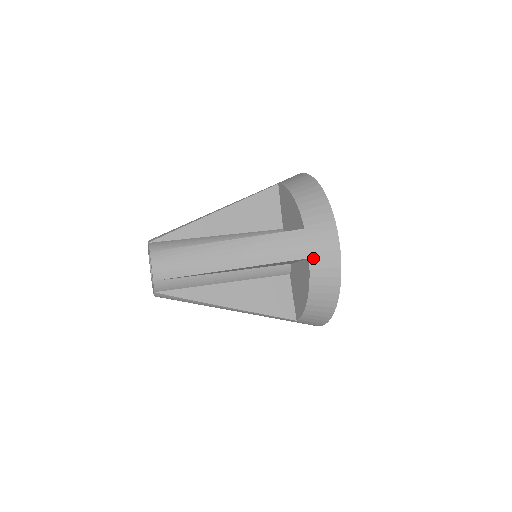
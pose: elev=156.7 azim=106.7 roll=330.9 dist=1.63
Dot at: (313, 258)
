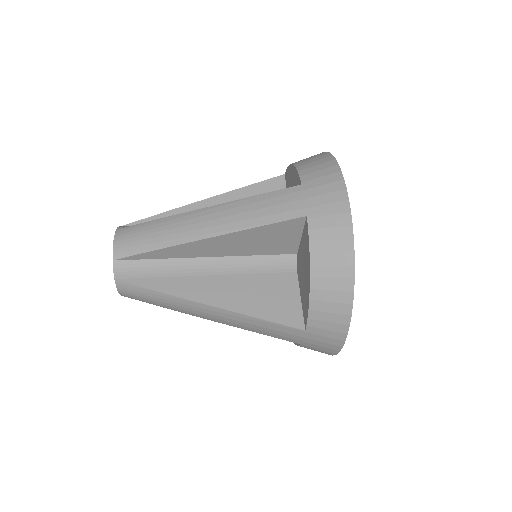
Dot at: (312, 215)
